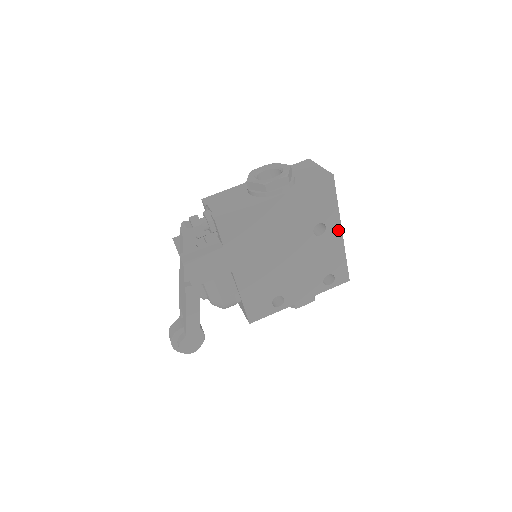
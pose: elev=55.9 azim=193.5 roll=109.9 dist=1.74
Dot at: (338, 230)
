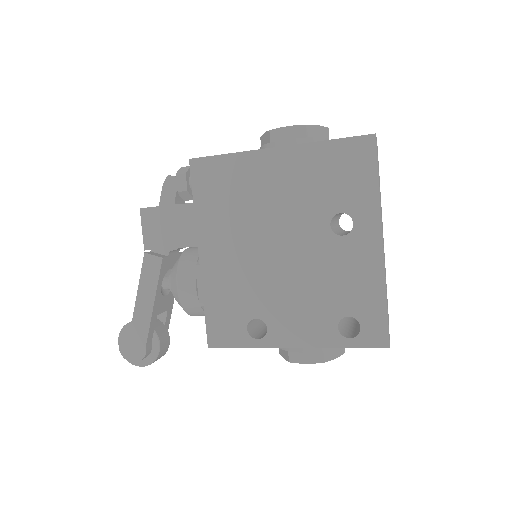
Dot at: (375, 237)
